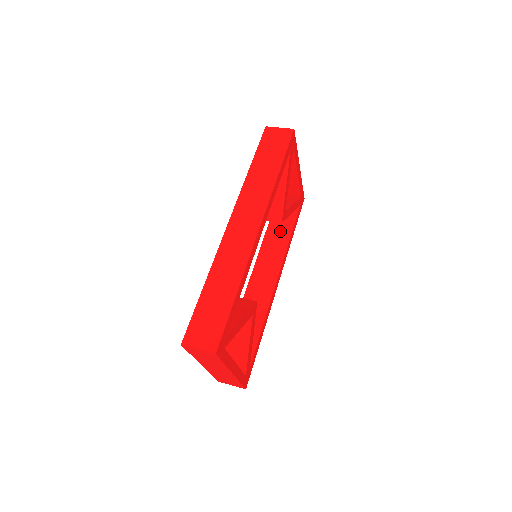
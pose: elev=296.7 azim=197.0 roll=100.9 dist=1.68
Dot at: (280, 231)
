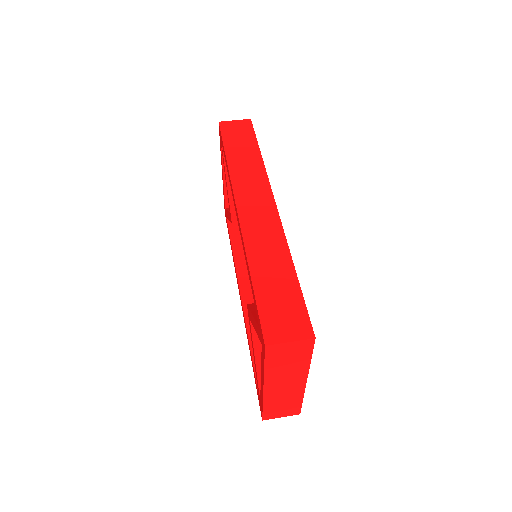
Dot at: occluded
